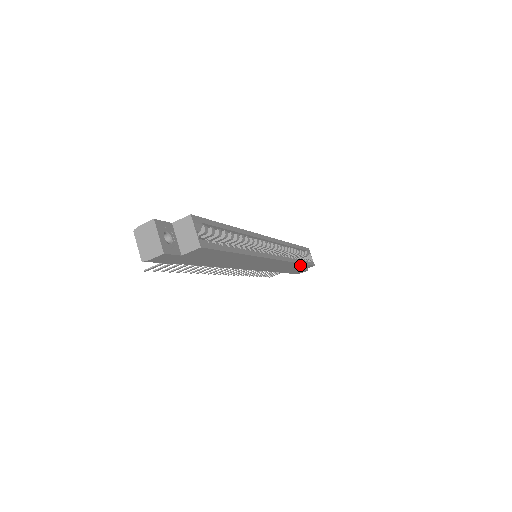
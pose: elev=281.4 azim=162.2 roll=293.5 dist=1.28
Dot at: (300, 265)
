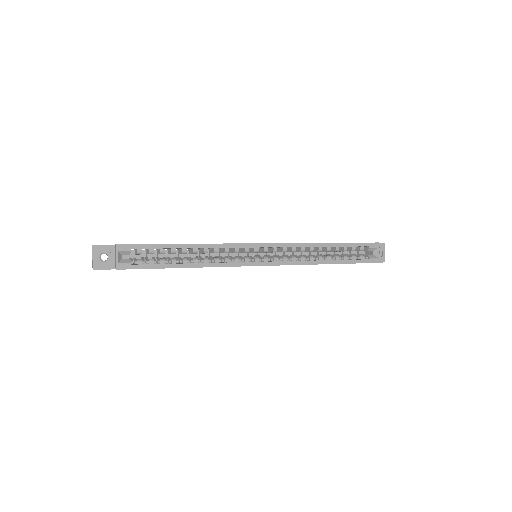
Dot at: (340, 263)
